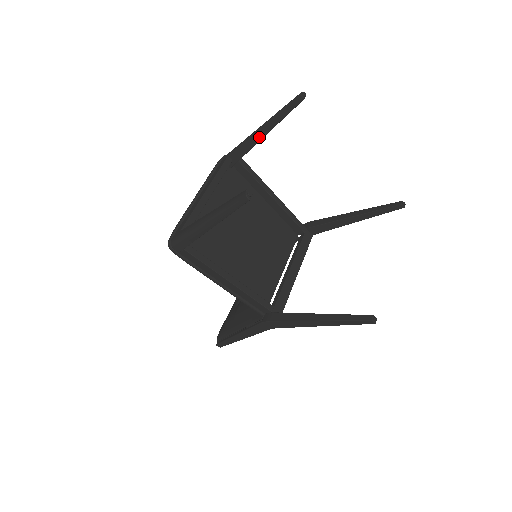
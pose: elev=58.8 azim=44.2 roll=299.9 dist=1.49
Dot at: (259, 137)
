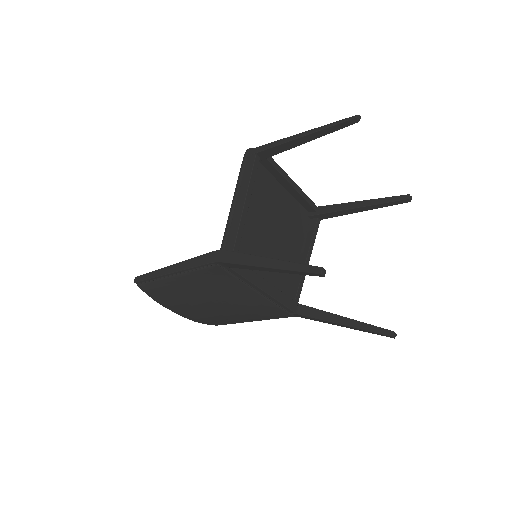
Dot at: (352, 206)
